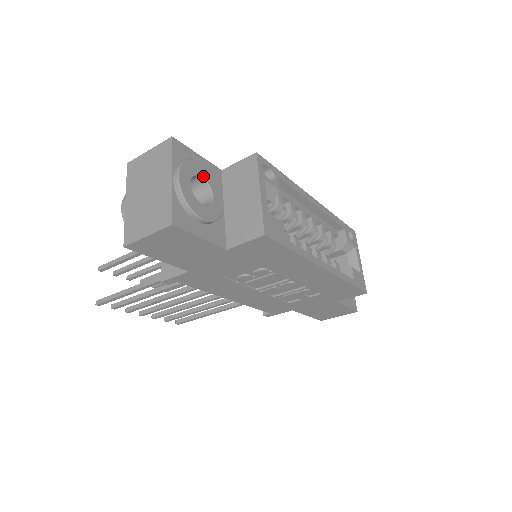
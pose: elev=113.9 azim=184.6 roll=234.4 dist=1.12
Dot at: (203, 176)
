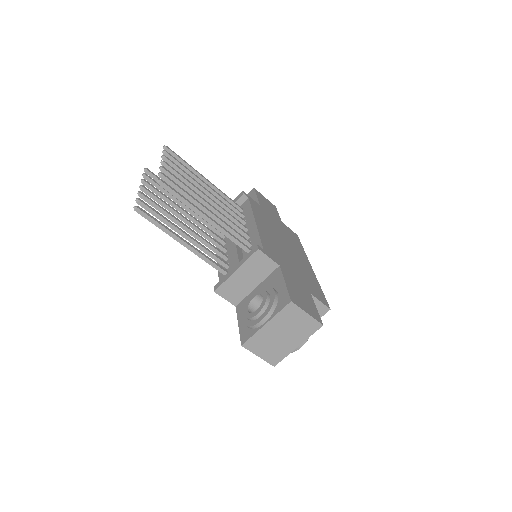
Dot at: occluded
